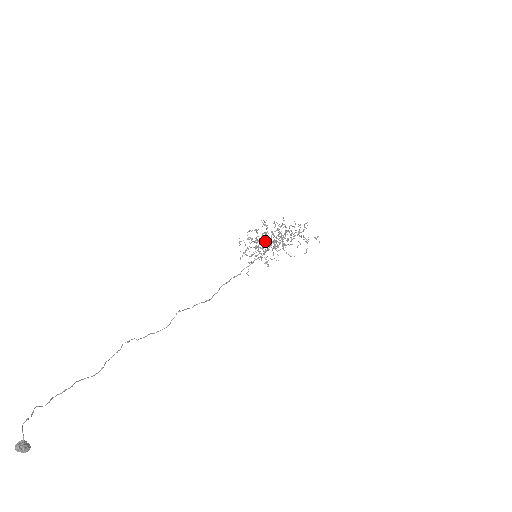
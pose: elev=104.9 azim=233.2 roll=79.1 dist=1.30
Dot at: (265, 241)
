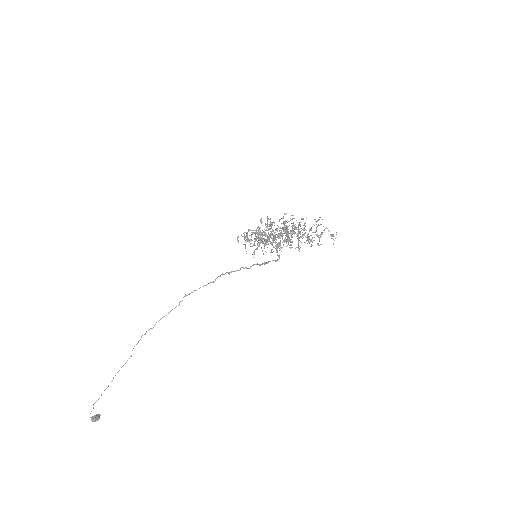
Dot at: (268, 236)
